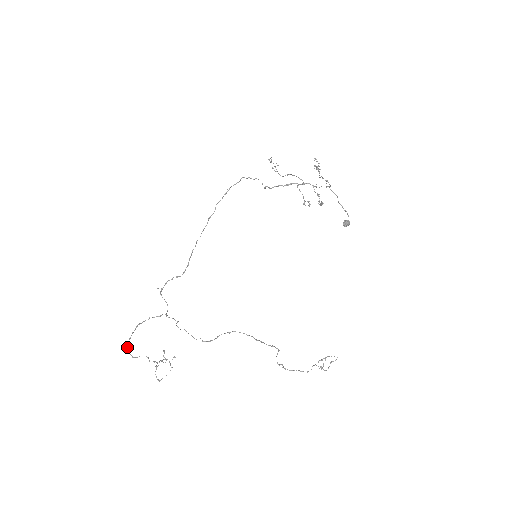
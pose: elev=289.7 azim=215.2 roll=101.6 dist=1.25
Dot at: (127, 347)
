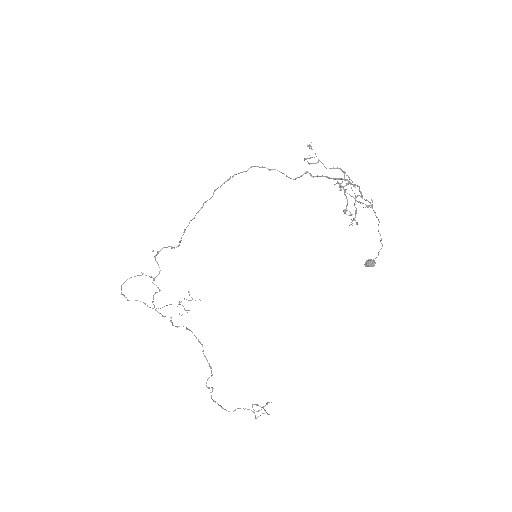
Dot at: occluded
